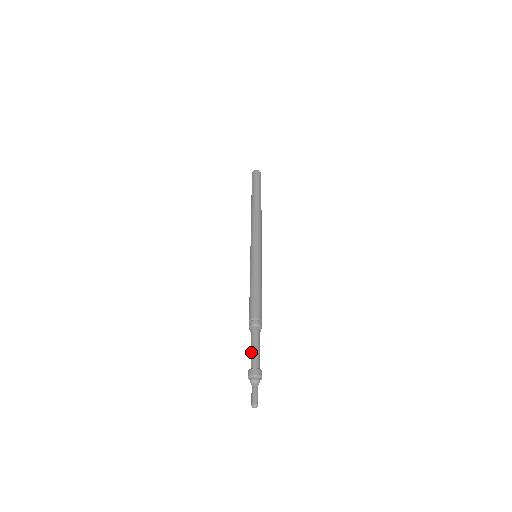
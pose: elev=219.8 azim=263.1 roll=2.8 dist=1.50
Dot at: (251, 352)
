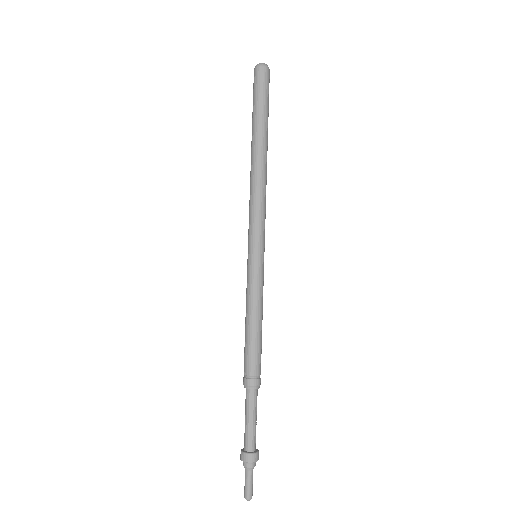
Dot at: (246, 425)
